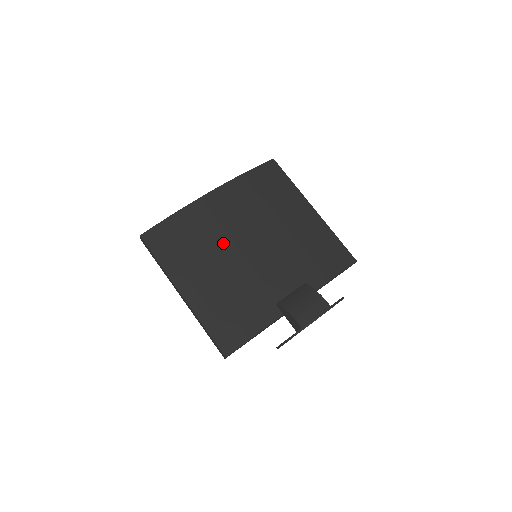
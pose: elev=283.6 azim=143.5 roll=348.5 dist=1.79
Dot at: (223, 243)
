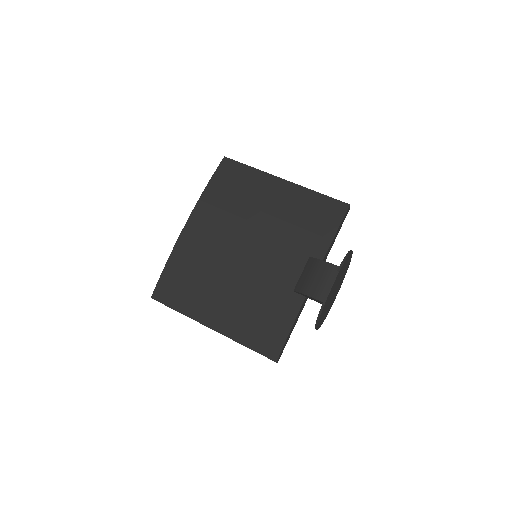
Dot at: (220, 263)
